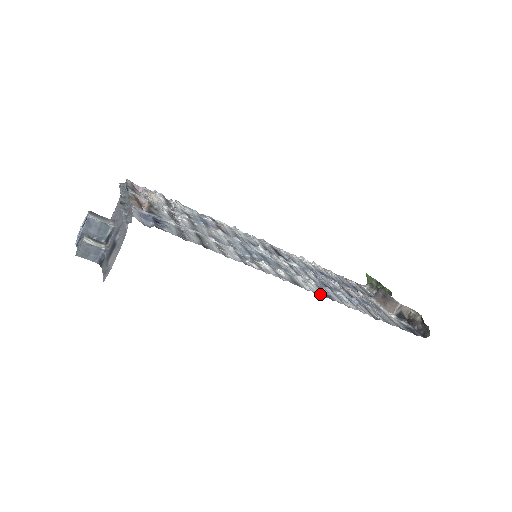
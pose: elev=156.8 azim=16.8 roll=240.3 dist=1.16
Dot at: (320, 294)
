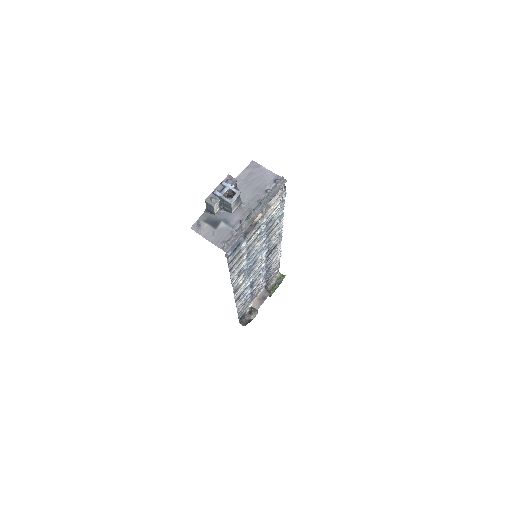
Dot at: (236, 298)
